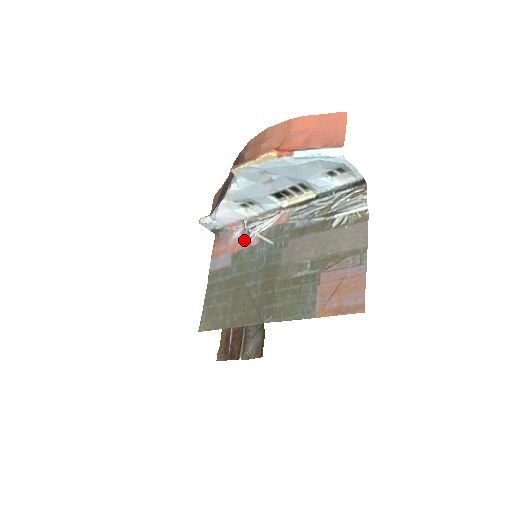
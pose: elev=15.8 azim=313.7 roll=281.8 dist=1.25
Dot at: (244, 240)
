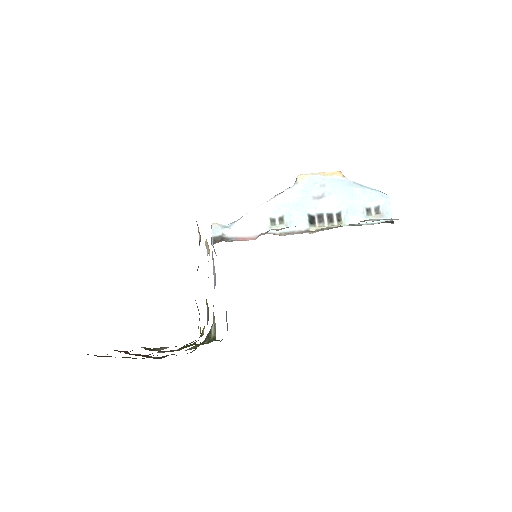
Dot at: occluded
